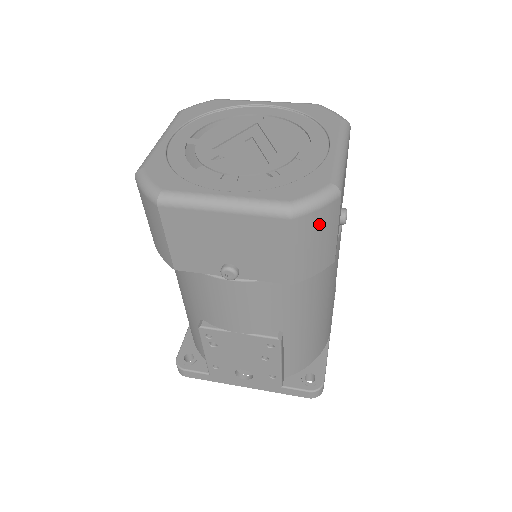
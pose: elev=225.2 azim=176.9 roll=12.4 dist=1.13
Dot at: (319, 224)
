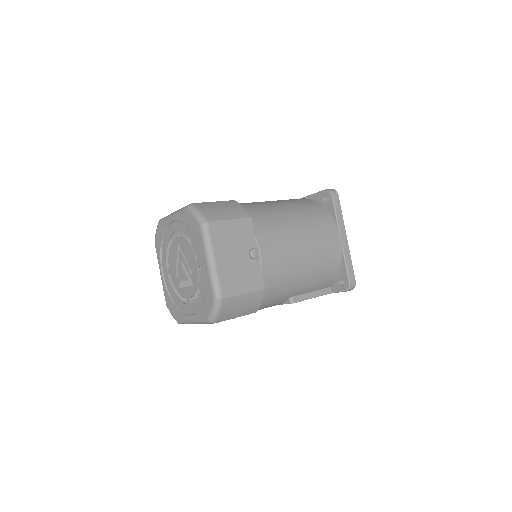
Dot at: (229, 310)
